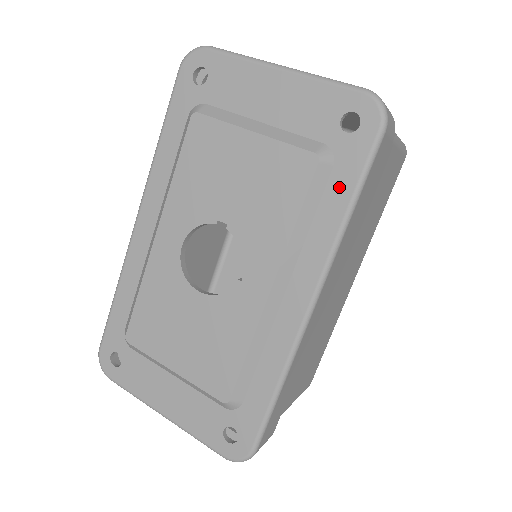
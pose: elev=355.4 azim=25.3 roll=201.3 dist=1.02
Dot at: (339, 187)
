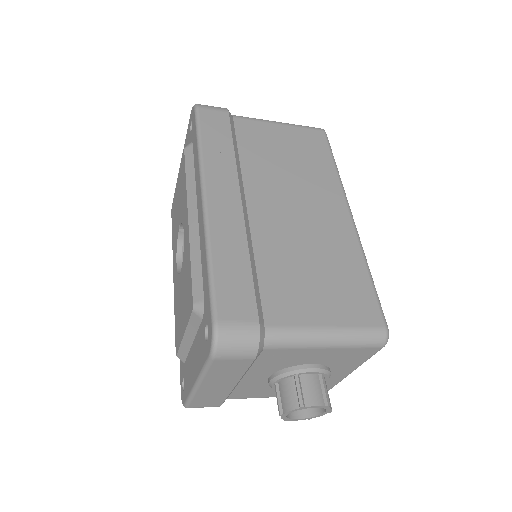
Dot at: (195, 145)
